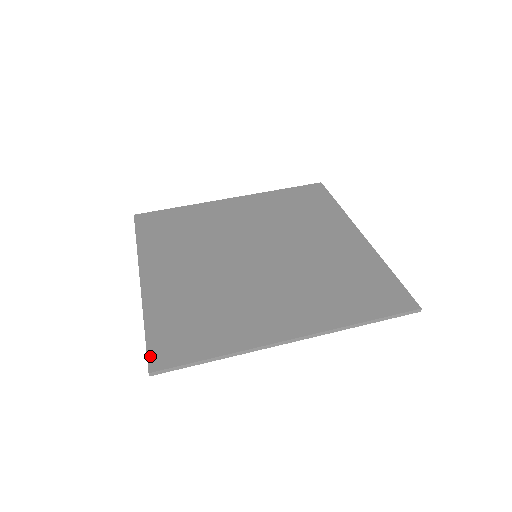
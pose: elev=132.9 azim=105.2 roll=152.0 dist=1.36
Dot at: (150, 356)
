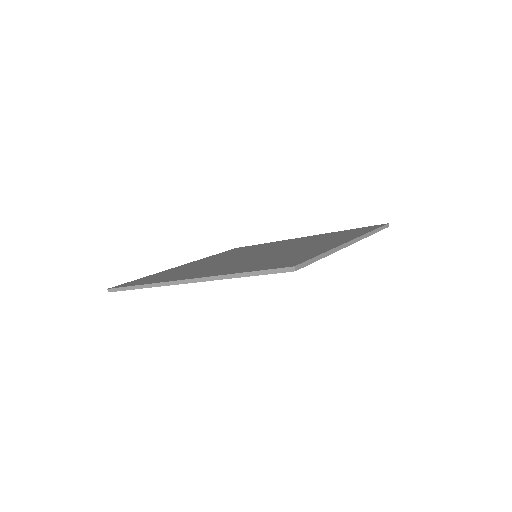
Dot at: occluded
